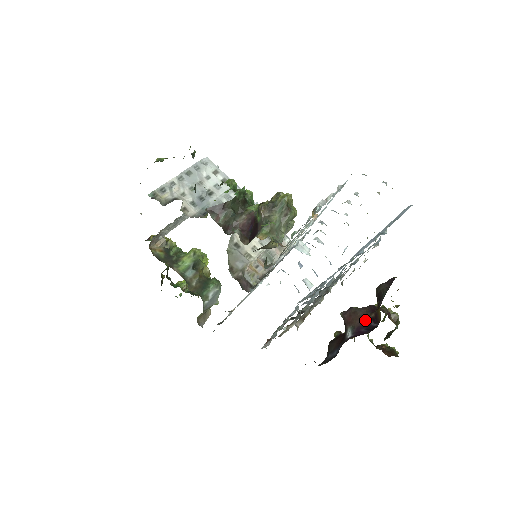
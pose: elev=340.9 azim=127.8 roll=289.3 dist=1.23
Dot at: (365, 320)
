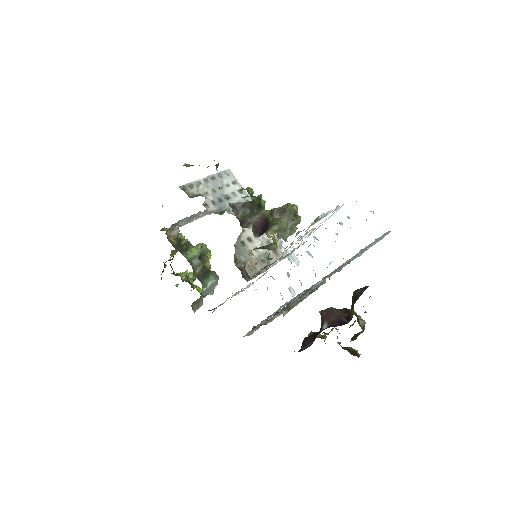
Dot at: (339, 318)
